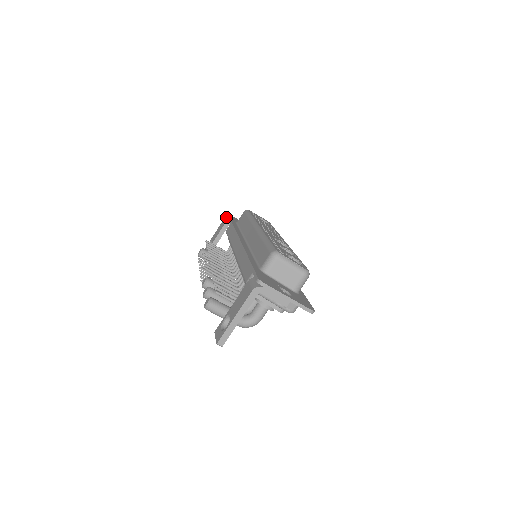
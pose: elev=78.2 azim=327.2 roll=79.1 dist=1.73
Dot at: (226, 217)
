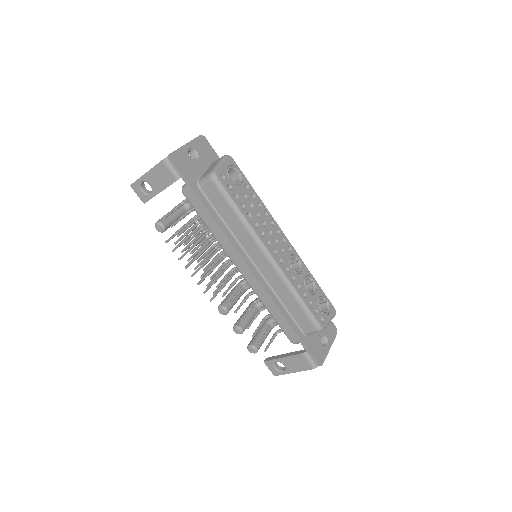
Dot at: (166, 158)
